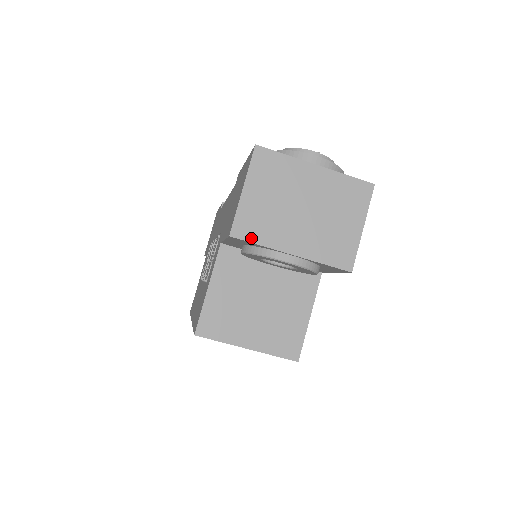
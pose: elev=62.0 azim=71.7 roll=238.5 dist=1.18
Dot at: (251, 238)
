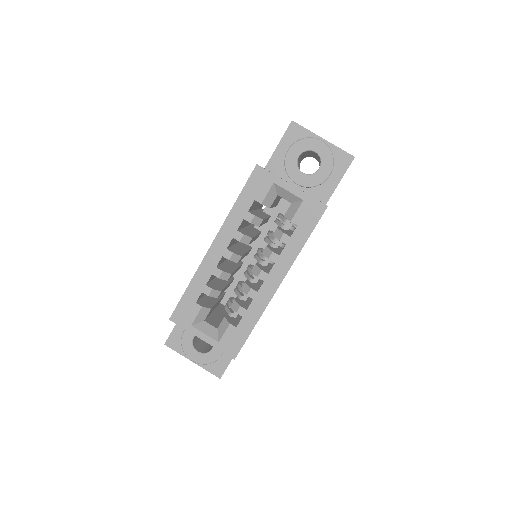
Dot at: (302, 127)
